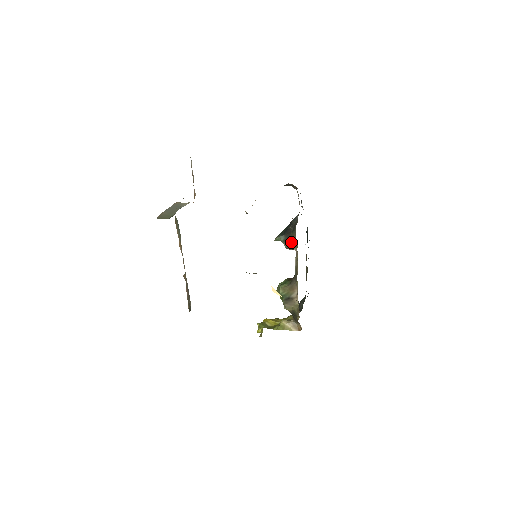
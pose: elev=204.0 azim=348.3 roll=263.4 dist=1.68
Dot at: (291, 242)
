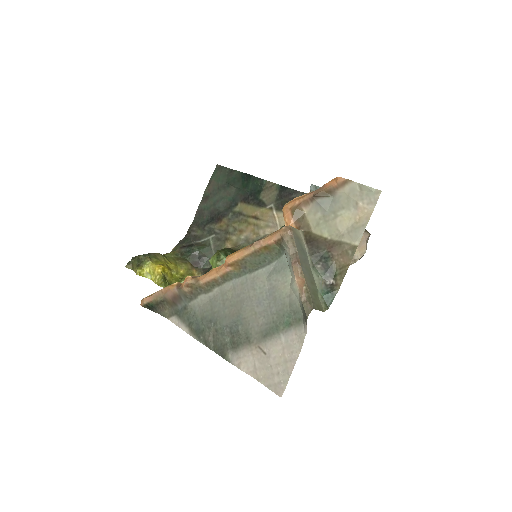
Dot at: occluded
